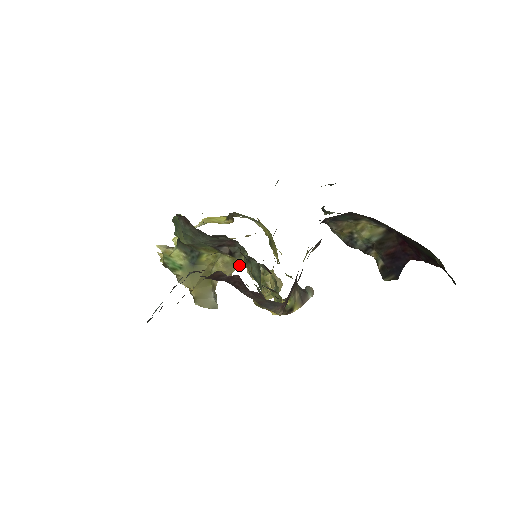
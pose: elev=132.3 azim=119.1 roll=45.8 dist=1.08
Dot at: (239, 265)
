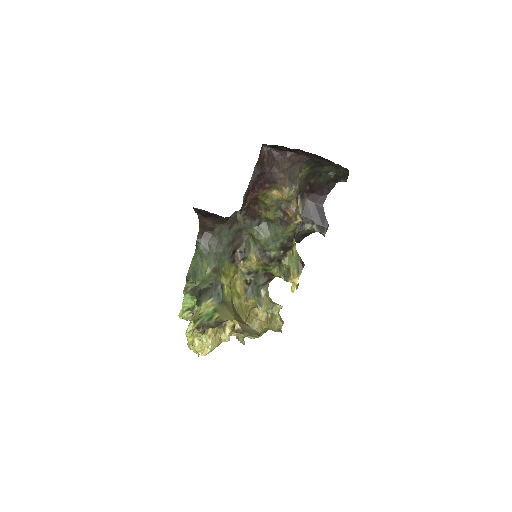
Dot at: (245, 316)
